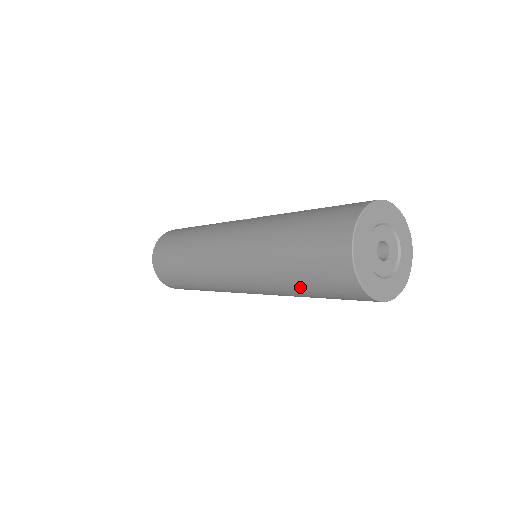
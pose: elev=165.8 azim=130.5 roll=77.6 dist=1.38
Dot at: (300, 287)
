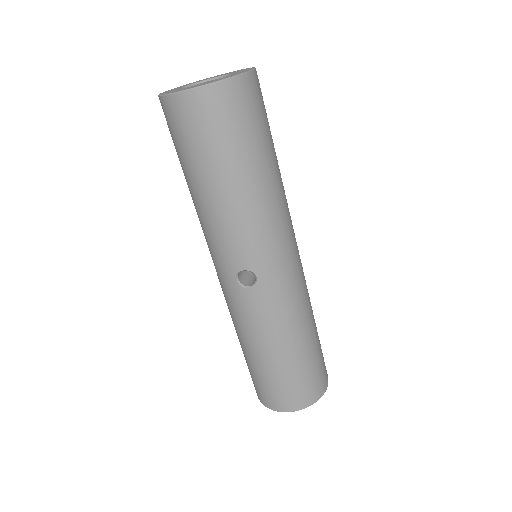
Dot at: (186, 178)
